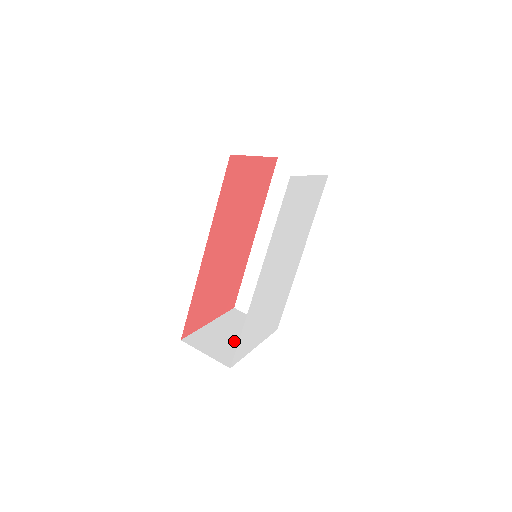
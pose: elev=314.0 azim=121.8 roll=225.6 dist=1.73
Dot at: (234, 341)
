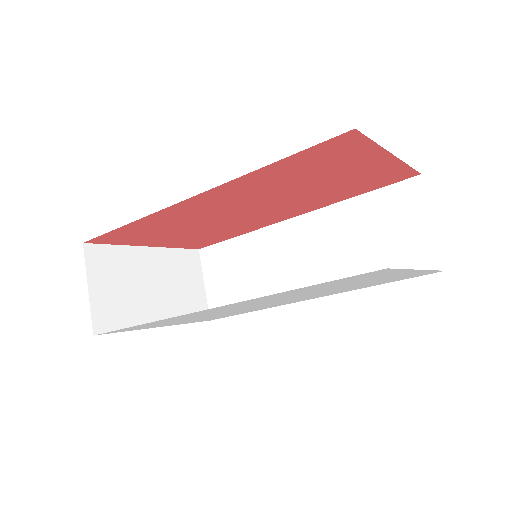
Dot at: (144, 298)
